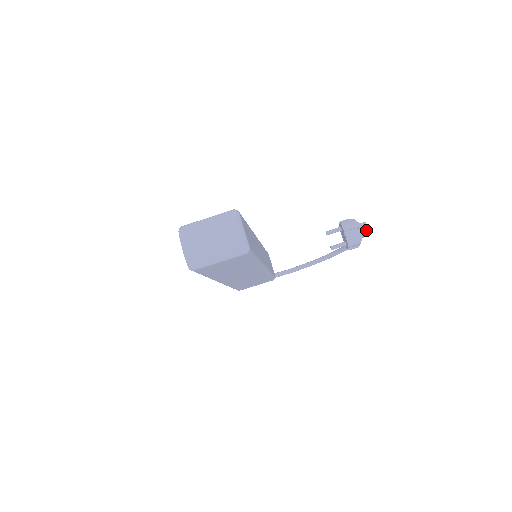
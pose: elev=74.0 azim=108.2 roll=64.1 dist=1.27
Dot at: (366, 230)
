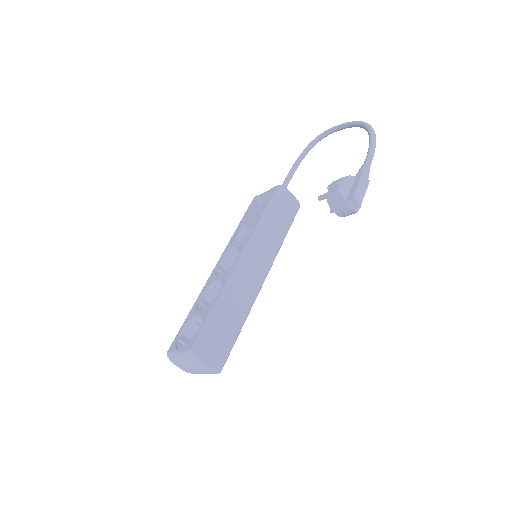
Dot at: (357, 206)
